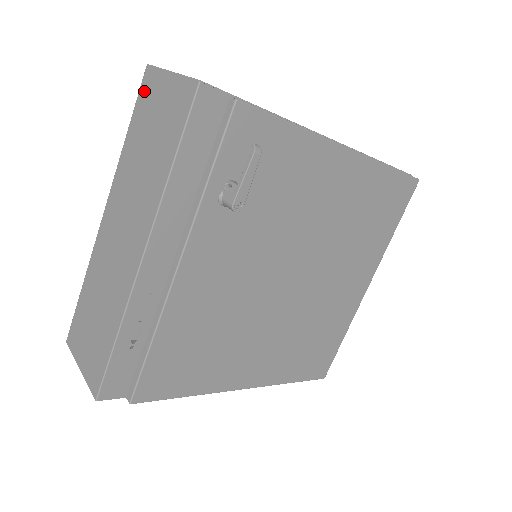
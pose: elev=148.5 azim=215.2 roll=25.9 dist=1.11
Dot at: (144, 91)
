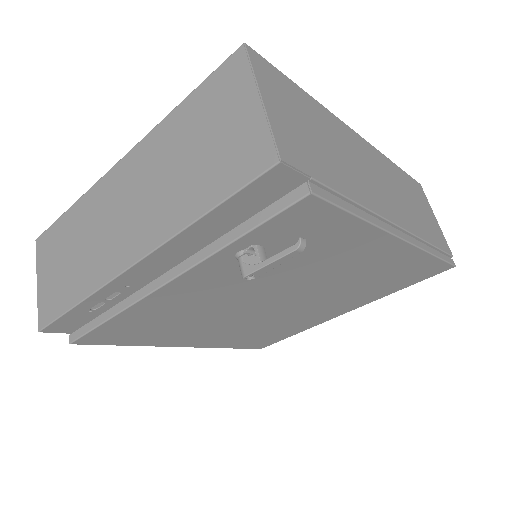
Dot at: (223, 76)
